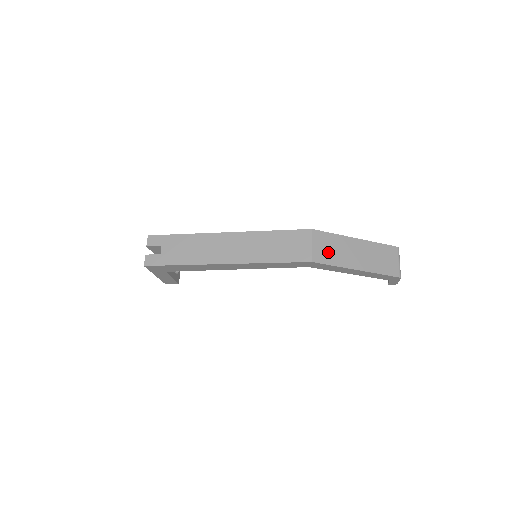
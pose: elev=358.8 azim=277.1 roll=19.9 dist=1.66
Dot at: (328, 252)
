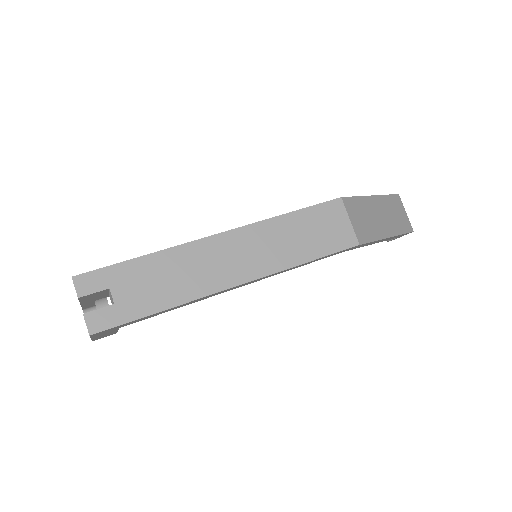
Dot at: (364, 224)
